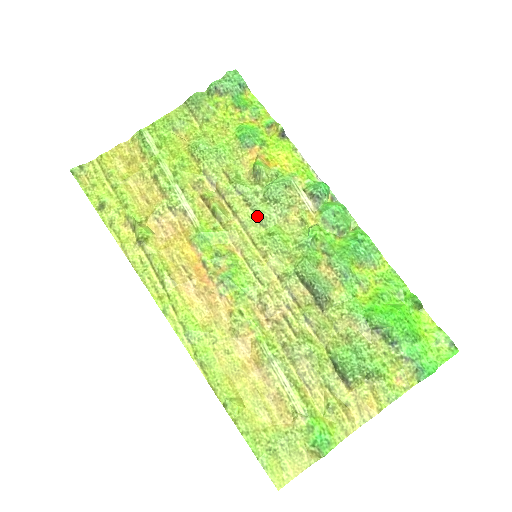
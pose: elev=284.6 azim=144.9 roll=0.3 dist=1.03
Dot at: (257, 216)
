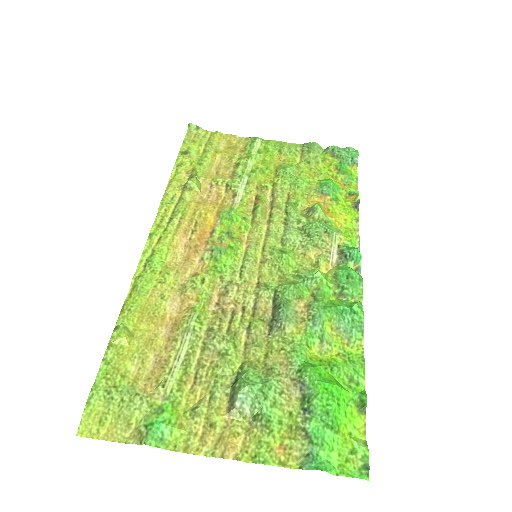
Dot at: (284, 234)
